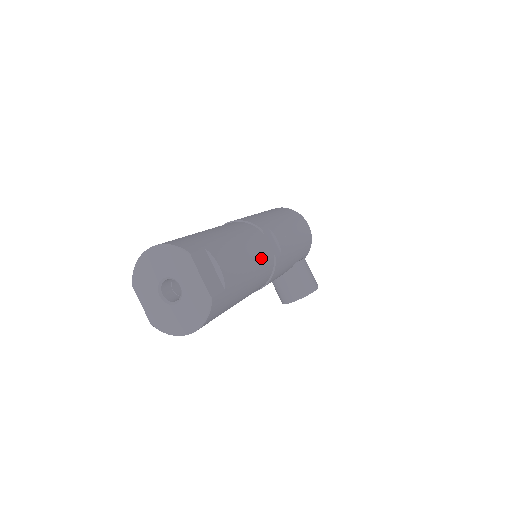
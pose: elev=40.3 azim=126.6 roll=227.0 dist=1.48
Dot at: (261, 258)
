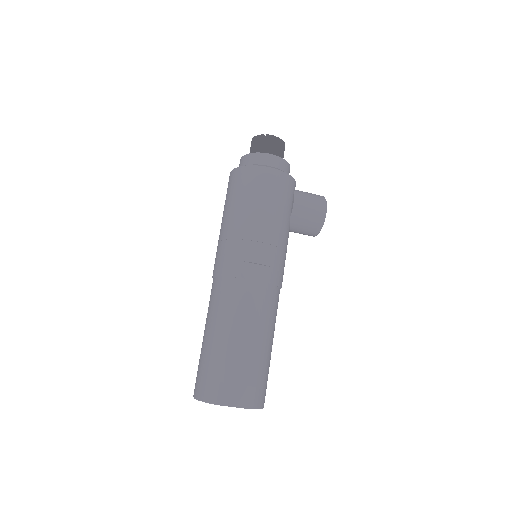
Dot at: (259, 310)
